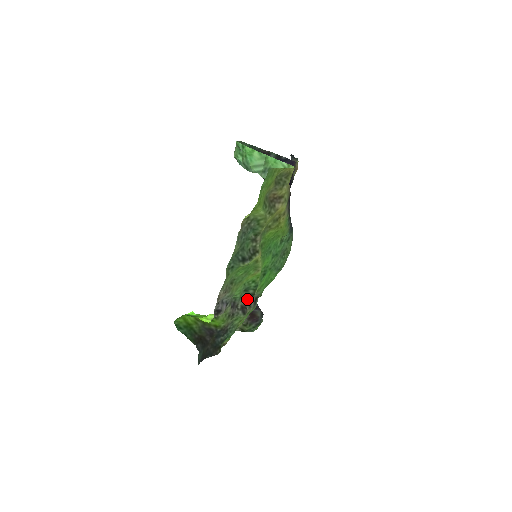
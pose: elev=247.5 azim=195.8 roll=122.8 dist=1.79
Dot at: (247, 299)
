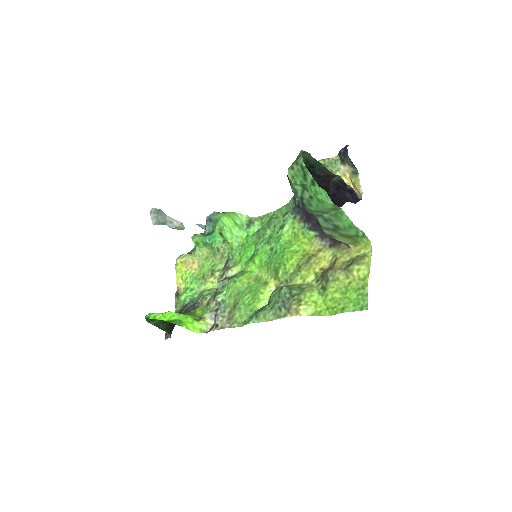
Dot at: (225, 278)
